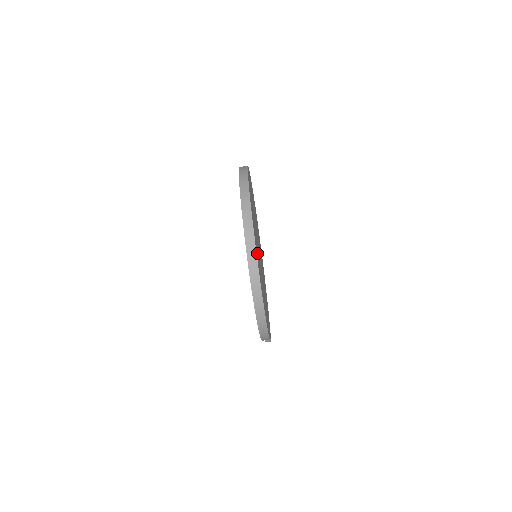
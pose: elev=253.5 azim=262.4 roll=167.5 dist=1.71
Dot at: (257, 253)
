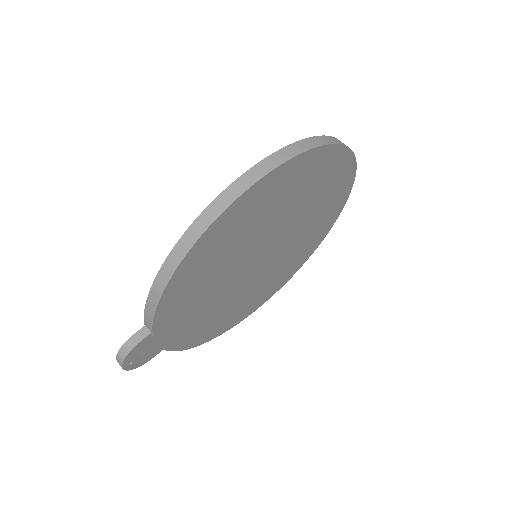
Dot at: (305, 177)
